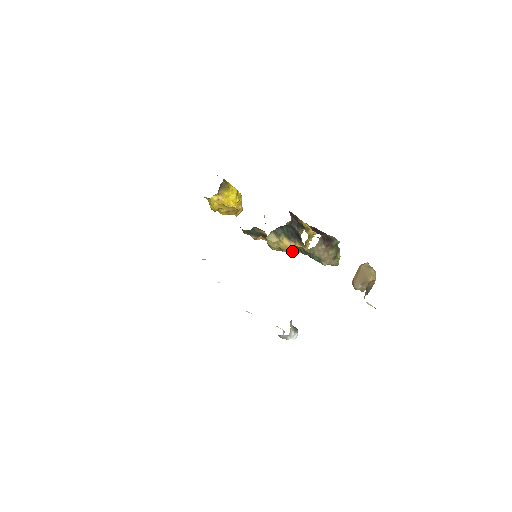
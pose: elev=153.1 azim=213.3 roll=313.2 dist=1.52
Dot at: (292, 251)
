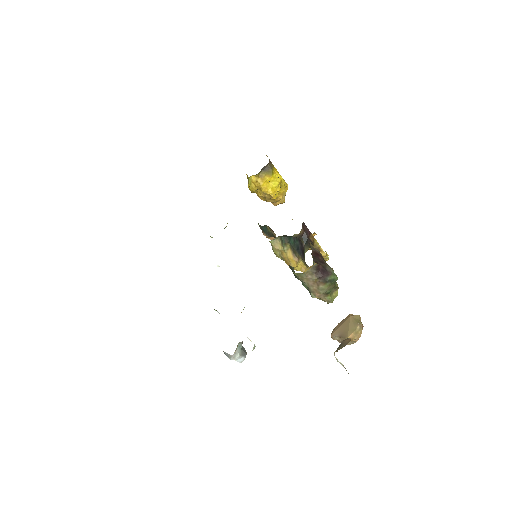
Dot at: (293, 266)
